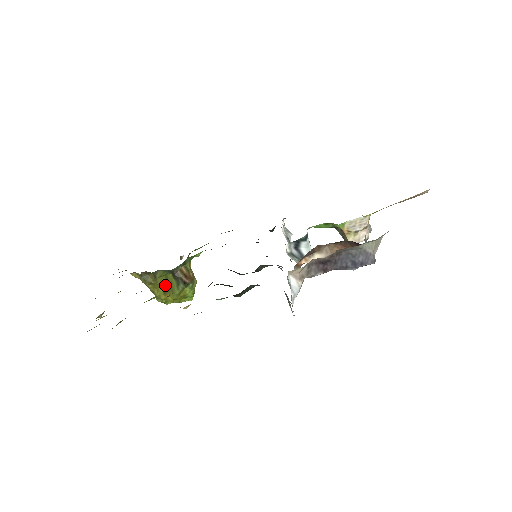
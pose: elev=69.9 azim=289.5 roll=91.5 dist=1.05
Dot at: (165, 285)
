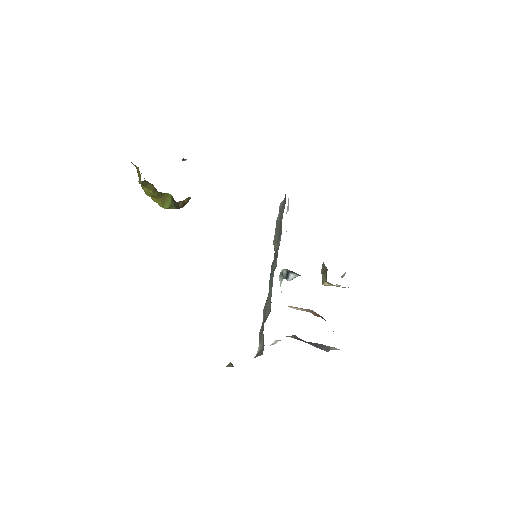
Dot at: (159, 195)
